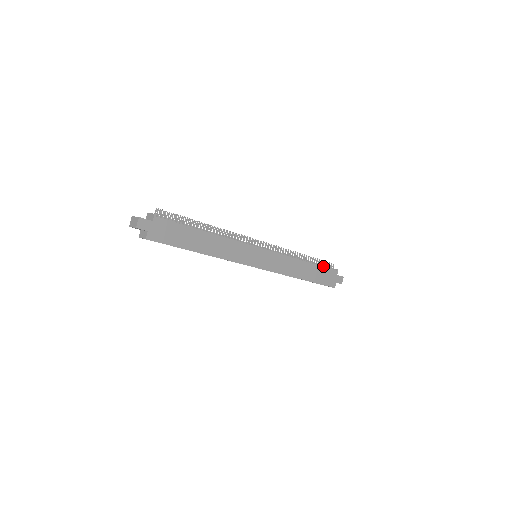
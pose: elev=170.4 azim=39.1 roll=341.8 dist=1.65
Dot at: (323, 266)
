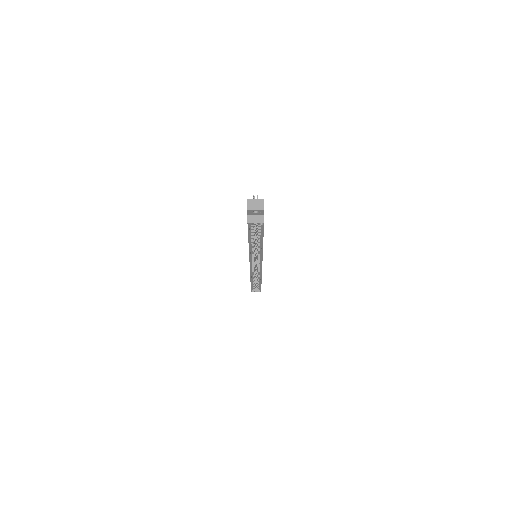
Dot at: occluded
